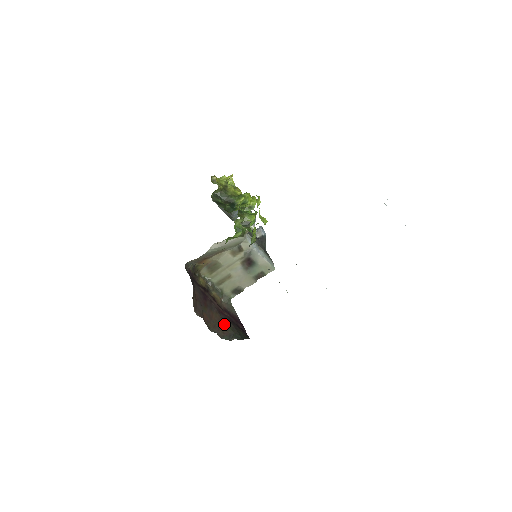
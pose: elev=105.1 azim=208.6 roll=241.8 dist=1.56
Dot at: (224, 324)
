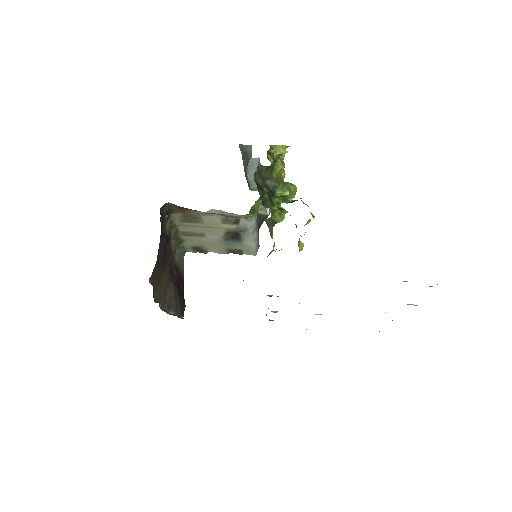
Dot at: (169, 289)
